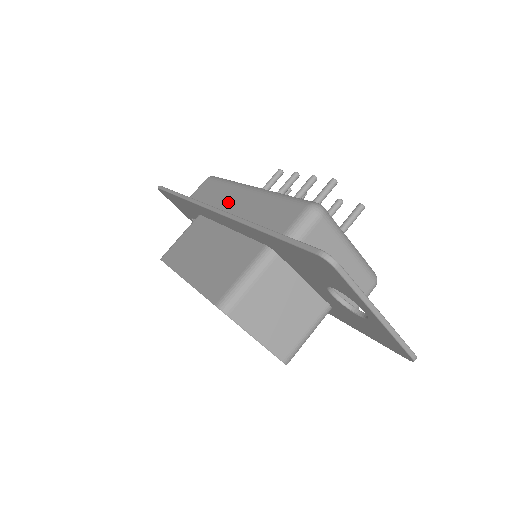
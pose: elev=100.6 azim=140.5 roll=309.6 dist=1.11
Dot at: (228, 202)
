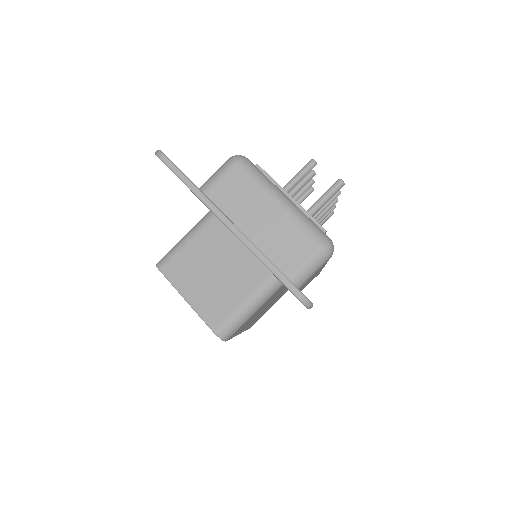
Dot at: occluded
